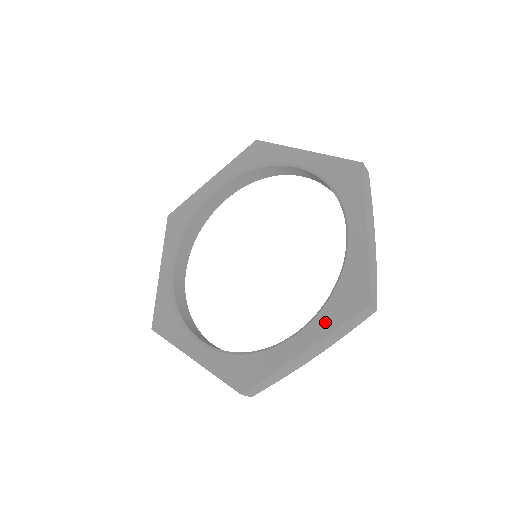
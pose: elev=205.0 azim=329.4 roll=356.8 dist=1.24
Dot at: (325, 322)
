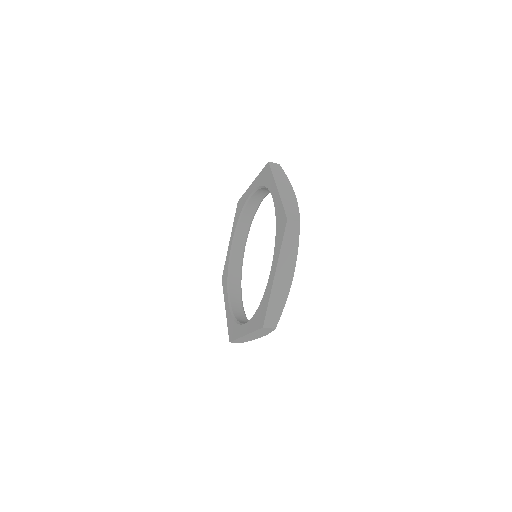
Dot at: (252, 325)
